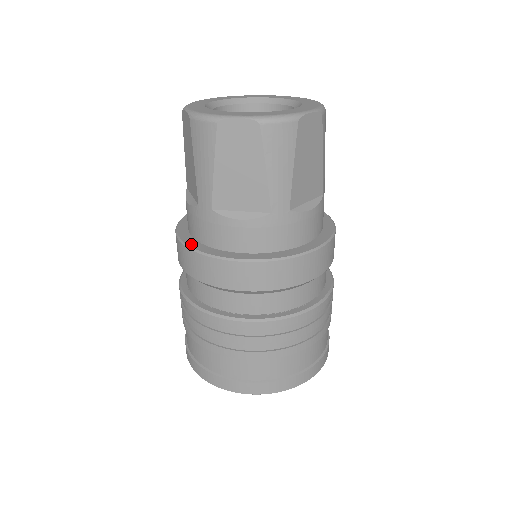
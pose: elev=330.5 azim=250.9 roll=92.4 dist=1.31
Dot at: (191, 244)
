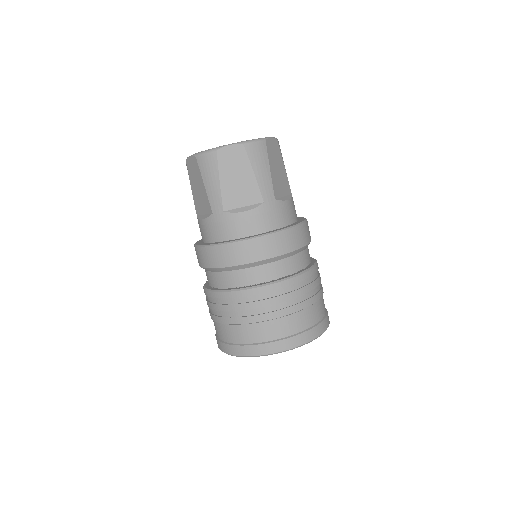
Dot at: occluded
